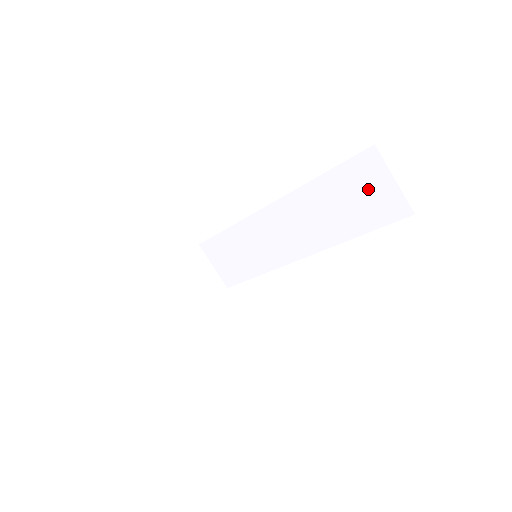
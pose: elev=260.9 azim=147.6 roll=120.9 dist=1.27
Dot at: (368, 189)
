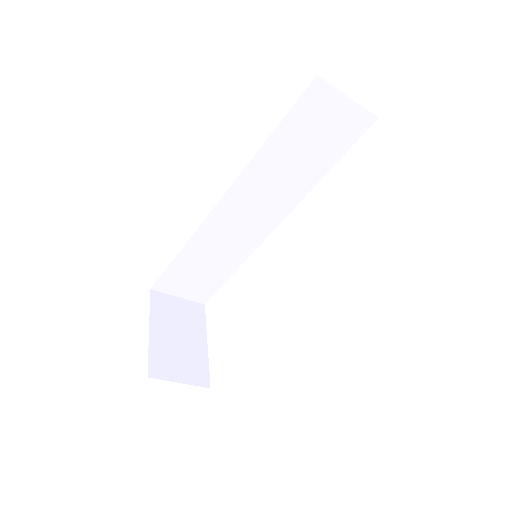
Dot at: (324, 122)
